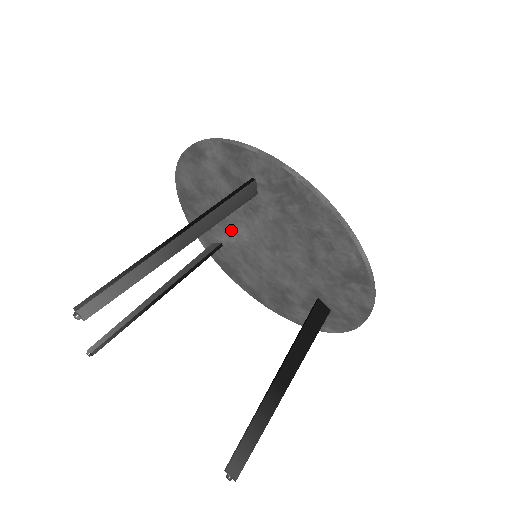
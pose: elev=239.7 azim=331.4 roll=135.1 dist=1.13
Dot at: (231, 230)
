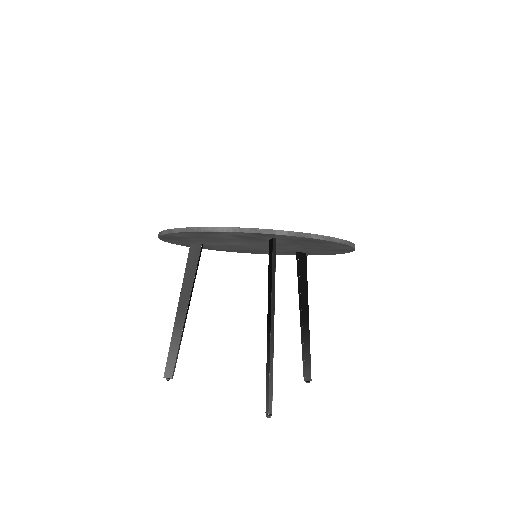
Dot at: (222, 243)
